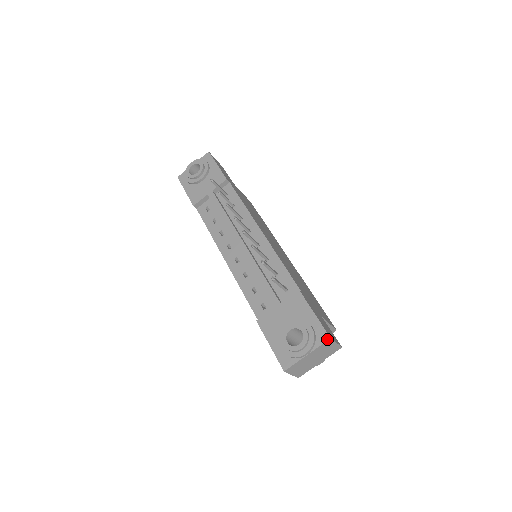
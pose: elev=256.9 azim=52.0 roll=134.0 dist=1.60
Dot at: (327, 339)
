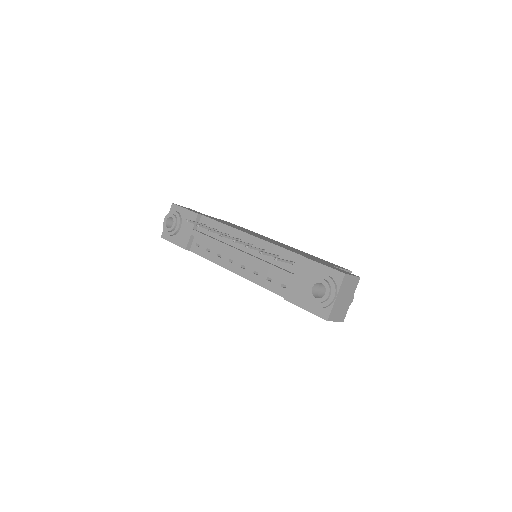
Dot at: (343, 276)
